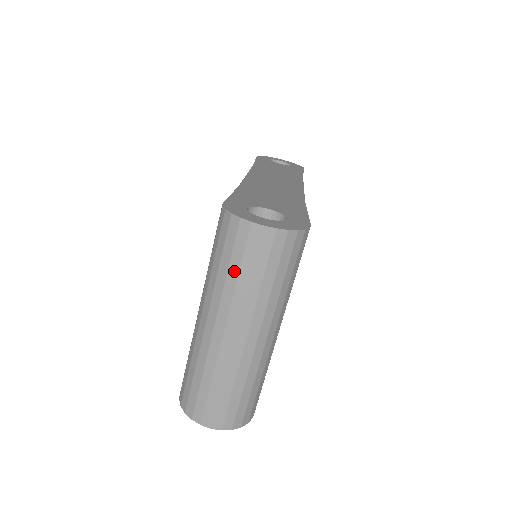
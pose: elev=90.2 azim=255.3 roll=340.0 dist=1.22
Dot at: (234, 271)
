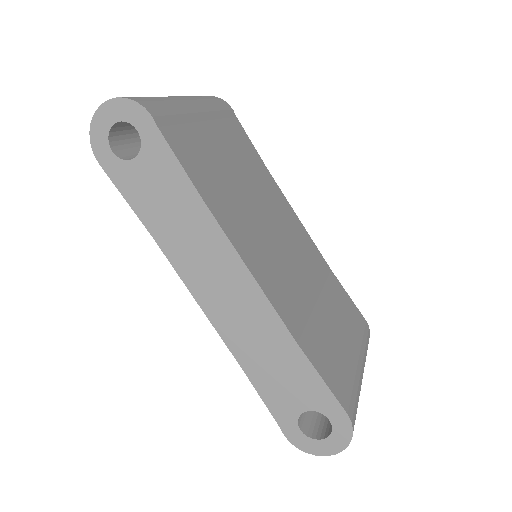
Dot at: occluded
